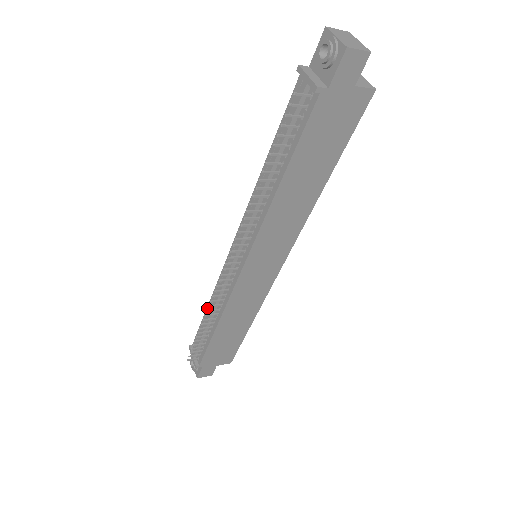
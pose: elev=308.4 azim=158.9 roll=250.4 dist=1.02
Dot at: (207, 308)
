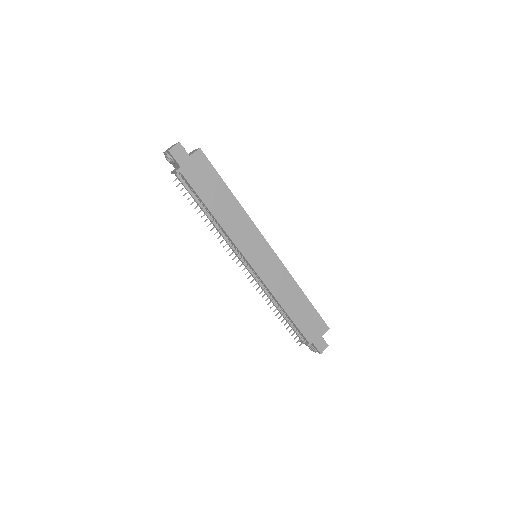
Dot at: occluded
